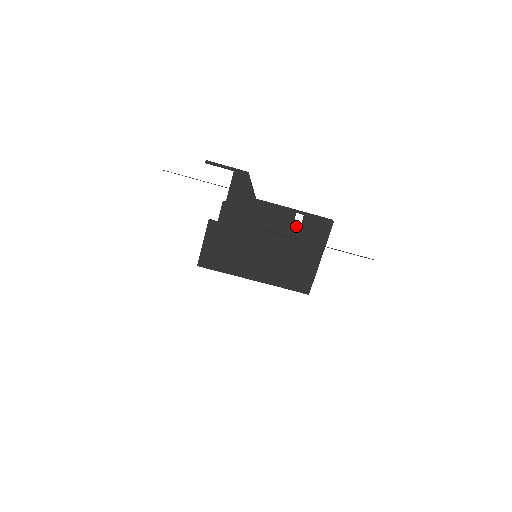
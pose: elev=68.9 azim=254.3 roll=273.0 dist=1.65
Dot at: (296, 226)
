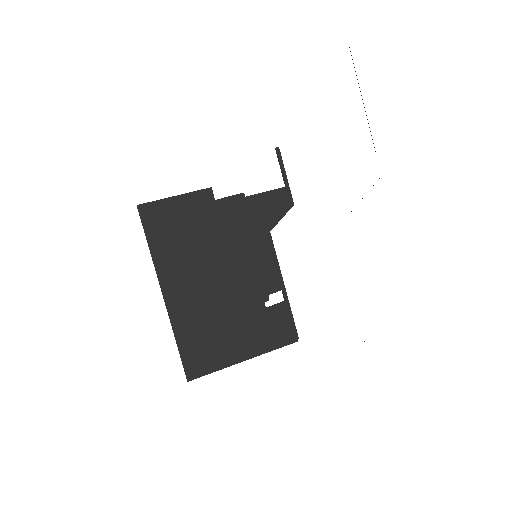
Dot at: (267, 300)
